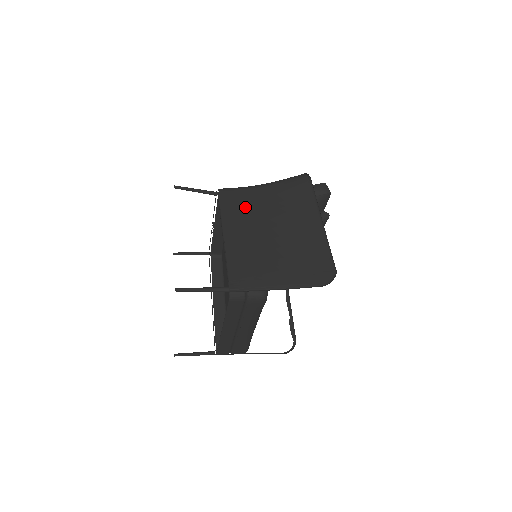
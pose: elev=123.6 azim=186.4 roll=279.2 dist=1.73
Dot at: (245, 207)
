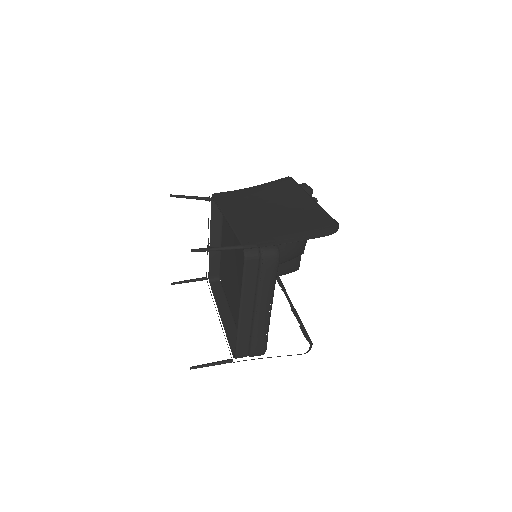
Dot at: (240, 199)
